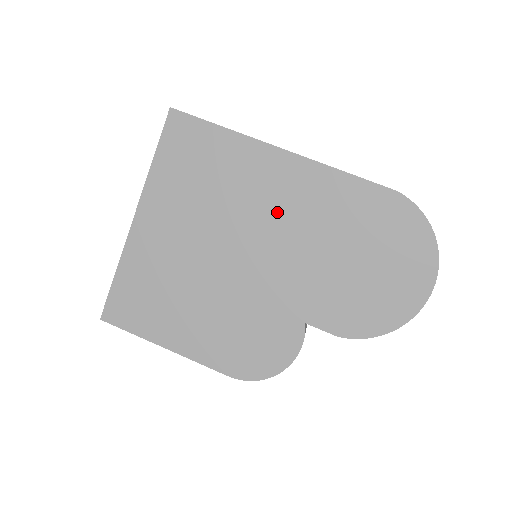
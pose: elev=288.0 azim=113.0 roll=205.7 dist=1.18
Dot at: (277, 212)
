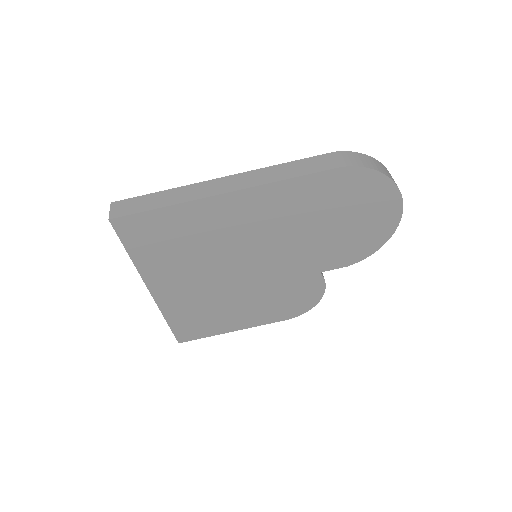
Dot at: (254, 231)
